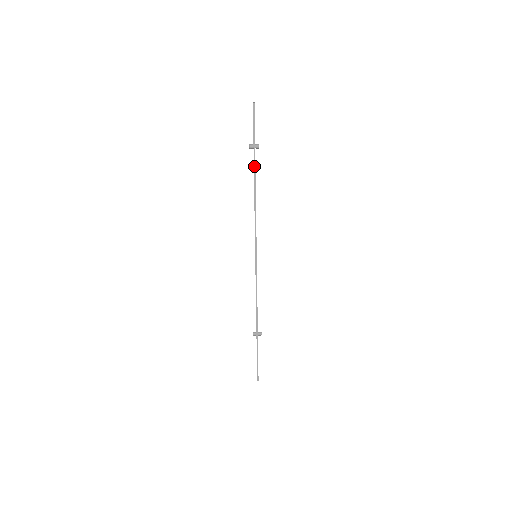
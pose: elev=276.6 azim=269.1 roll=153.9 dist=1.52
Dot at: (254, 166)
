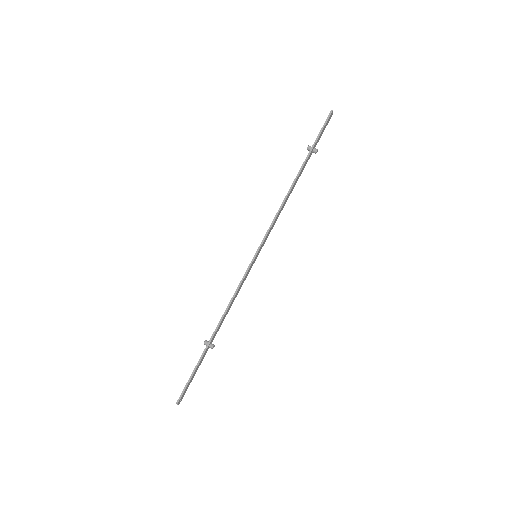
Dot at: (302, 165)
